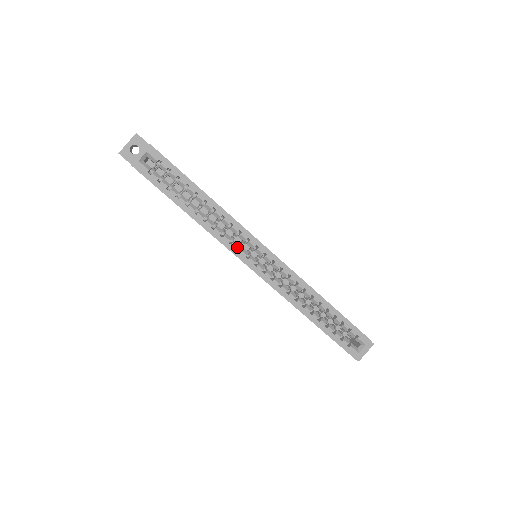
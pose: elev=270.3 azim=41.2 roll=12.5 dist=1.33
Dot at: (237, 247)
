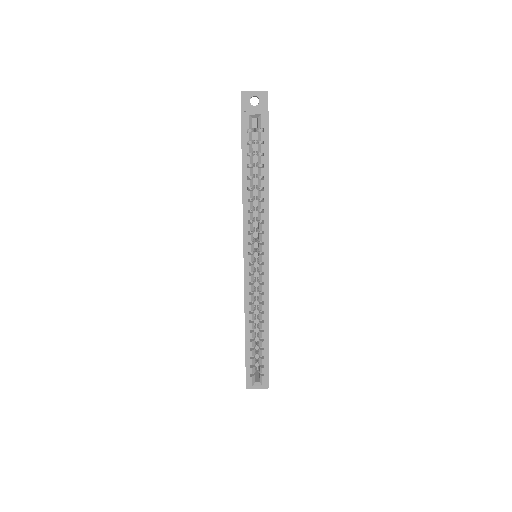
Dot at: (250, 240)
